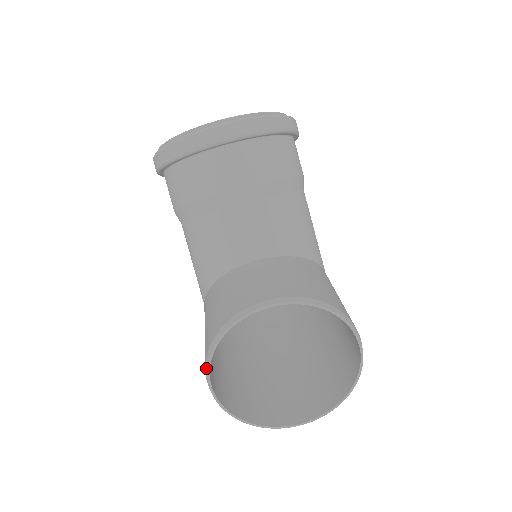
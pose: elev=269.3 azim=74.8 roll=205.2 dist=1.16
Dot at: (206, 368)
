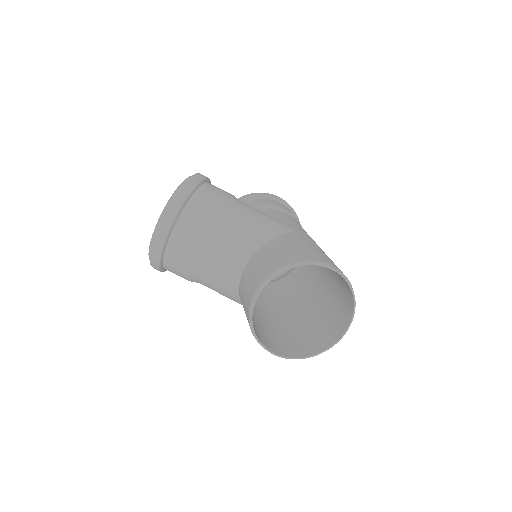
Dot at: occluded
